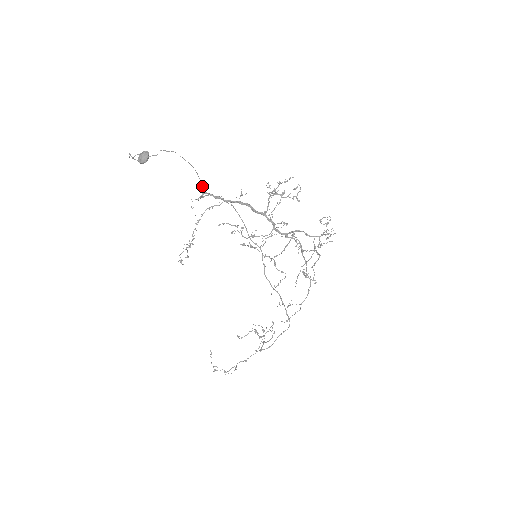
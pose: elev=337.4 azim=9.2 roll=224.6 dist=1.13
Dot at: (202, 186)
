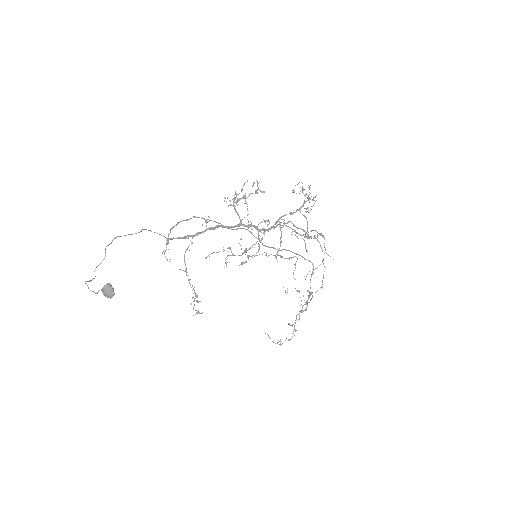
Dot at: occluded
